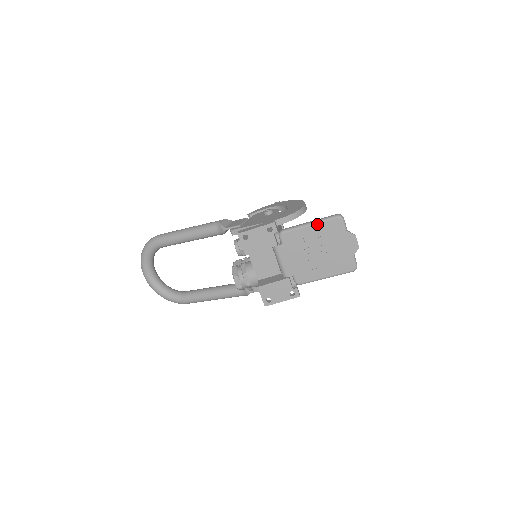
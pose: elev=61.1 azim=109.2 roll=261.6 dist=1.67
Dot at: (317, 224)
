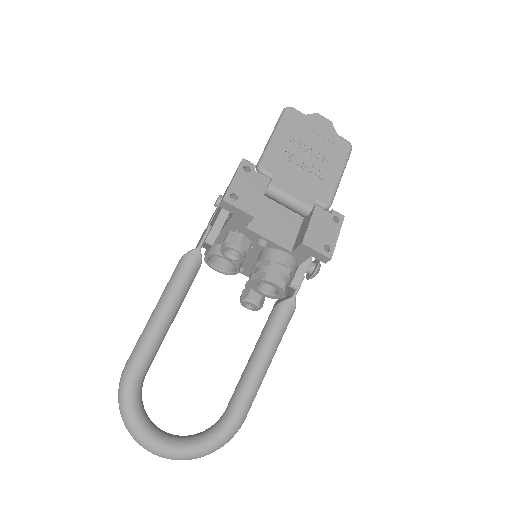
Dot at: (279, 129)
